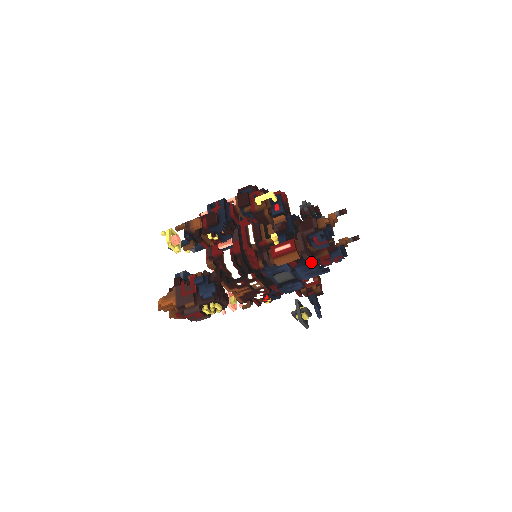
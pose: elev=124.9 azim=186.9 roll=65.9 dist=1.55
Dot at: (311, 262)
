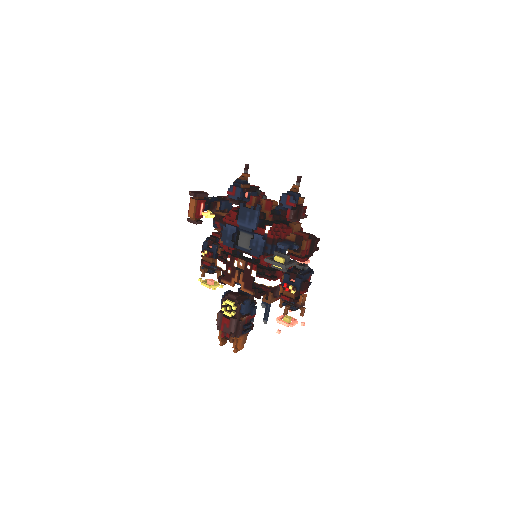
Dot at: (240, 210)
